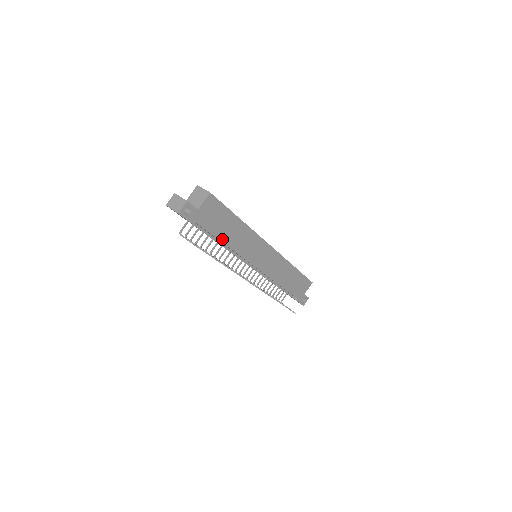
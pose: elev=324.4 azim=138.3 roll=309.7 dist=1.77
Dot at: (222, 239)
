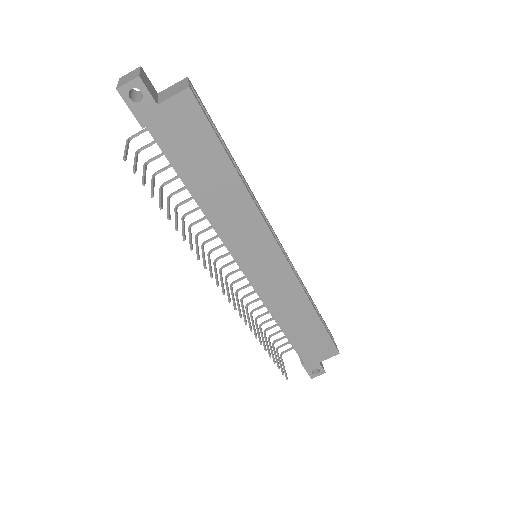
Dot at: (192, 186)
